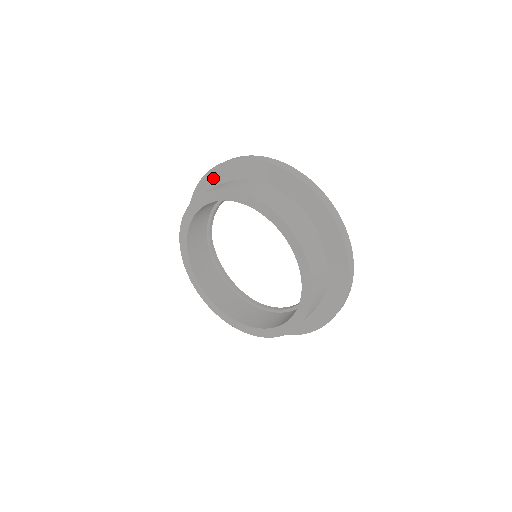
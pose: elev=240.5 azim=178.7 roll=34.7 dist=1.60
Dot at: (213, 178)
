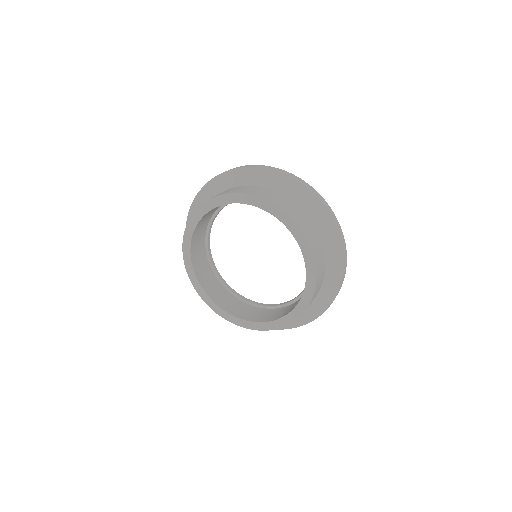
Dot at: (240, 176)
